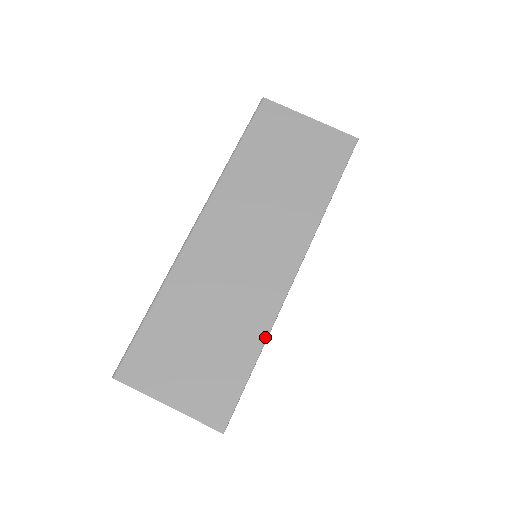
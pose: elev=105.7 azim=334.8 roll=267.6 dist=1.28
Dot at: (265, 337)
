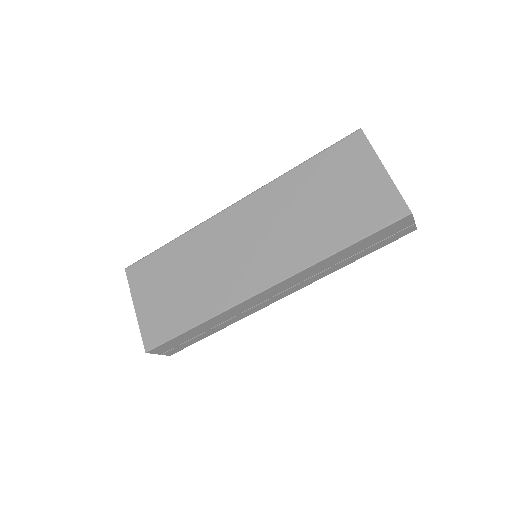
Dot at: (211, 316)
